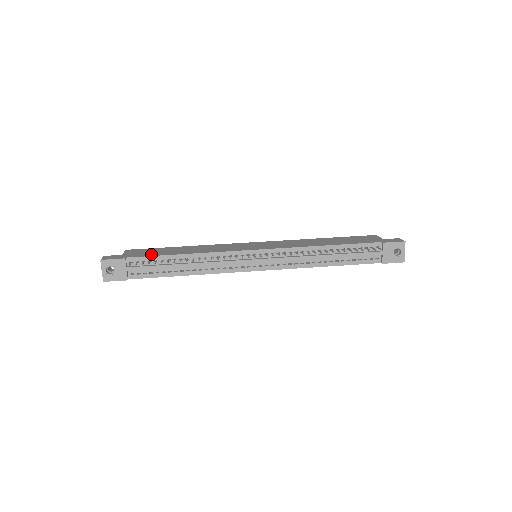
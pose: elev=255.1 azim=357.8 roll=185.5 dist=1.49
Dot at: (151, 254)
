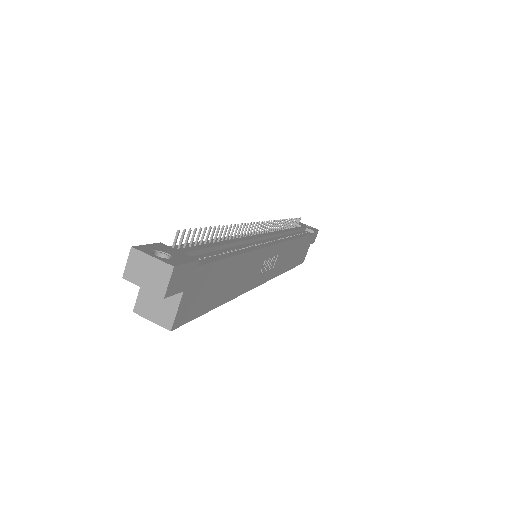
Dot at: occluded
